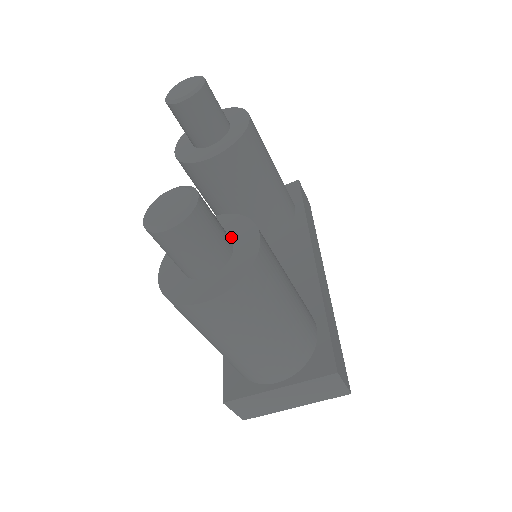
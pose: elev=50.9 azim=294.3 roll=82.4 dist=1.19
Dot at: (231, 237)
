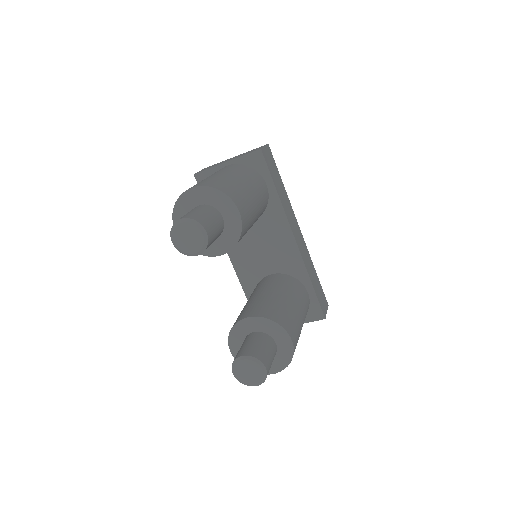
Dot at: (271, 336)
